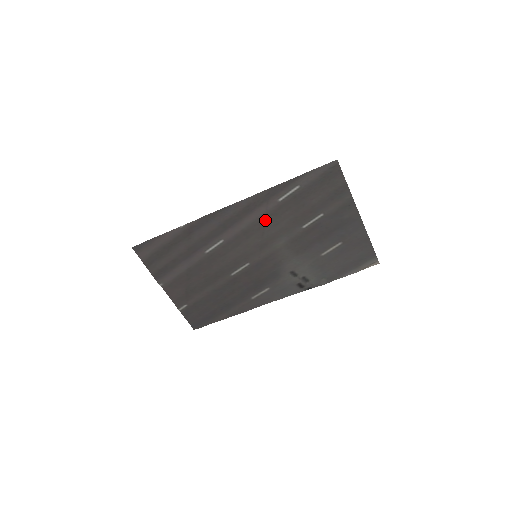
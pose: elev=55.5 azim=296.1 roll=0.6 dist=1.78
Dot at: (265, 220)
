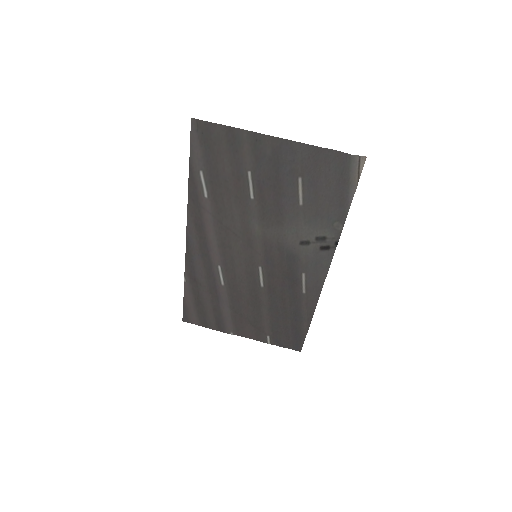
Dot at: (221, 222)
